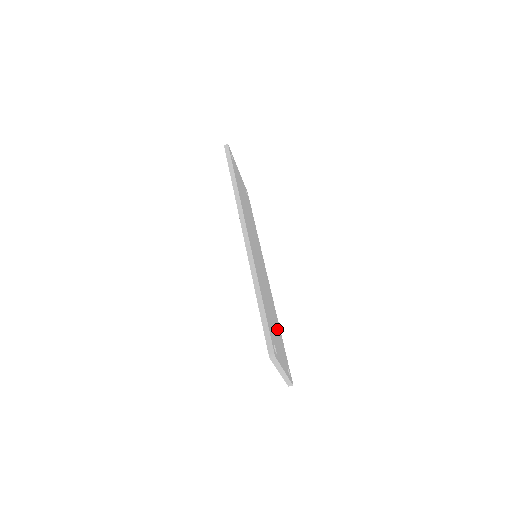
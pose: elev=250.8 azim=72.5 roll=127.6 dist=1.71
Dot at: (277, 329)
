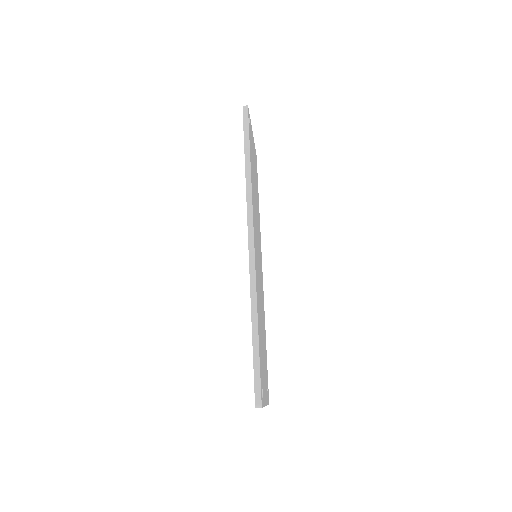
Dot at: (264, 345)
